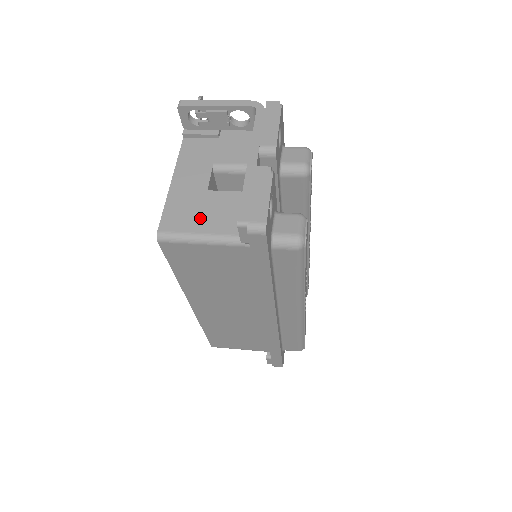
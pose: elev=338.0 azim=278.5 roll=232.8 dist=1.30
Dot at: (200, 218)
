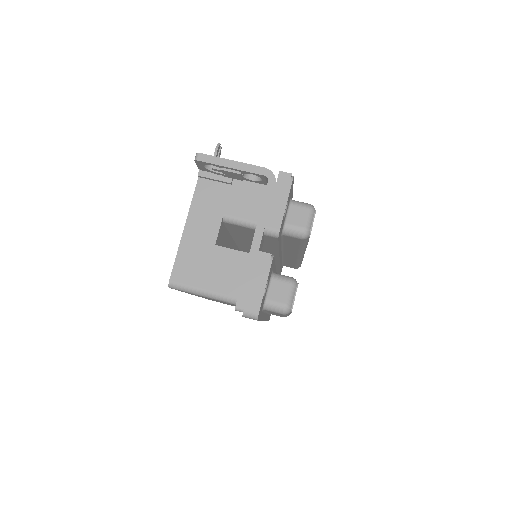
Dot at: (206, 274)
